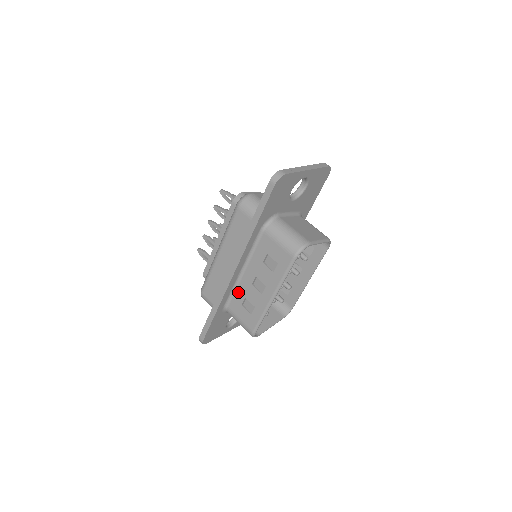
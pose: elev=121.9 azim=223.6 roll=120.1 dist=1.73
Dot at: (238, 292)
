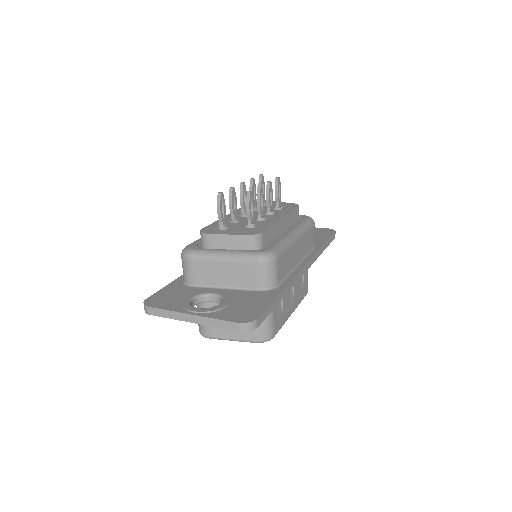
Dot at: occluded
